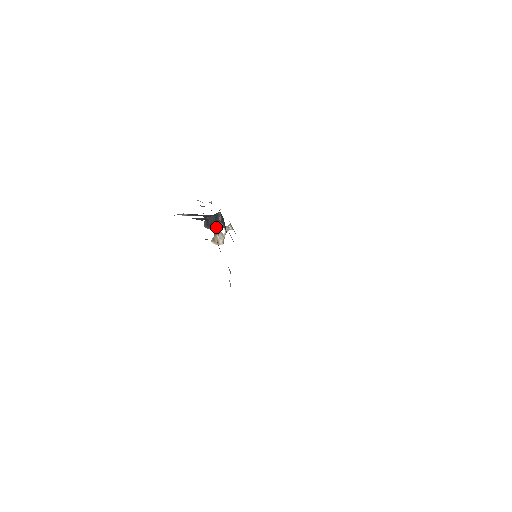
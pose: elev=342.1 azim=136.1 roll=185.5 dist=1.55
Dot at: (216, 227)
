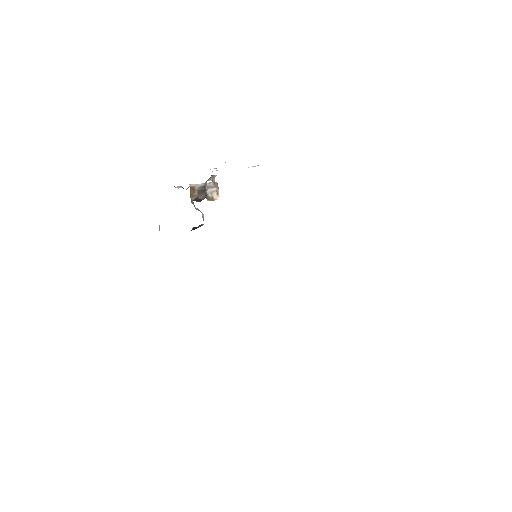
Dot at: (199, 226)
